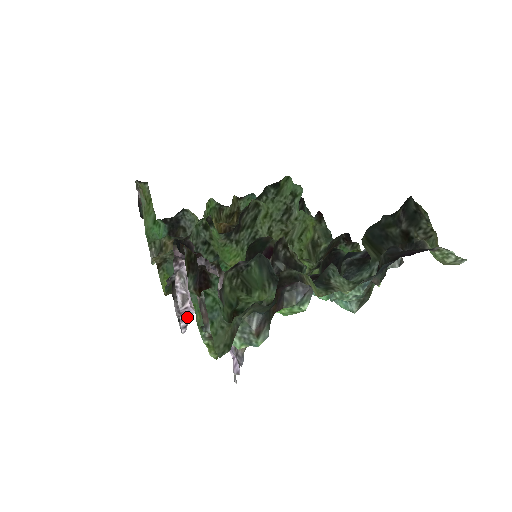
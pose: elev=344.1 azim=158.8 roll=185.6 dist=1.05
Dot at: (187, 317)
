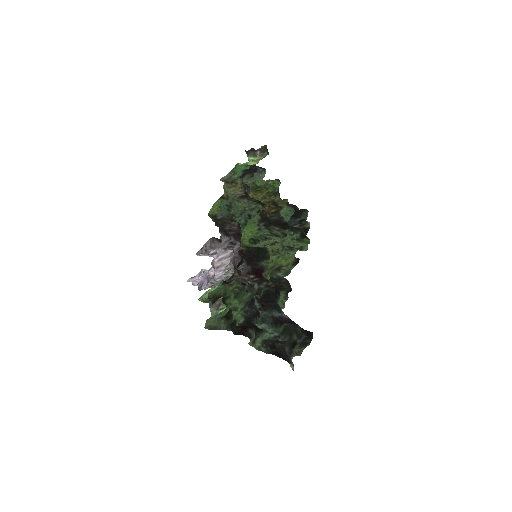
Dot at: (206, 255)
